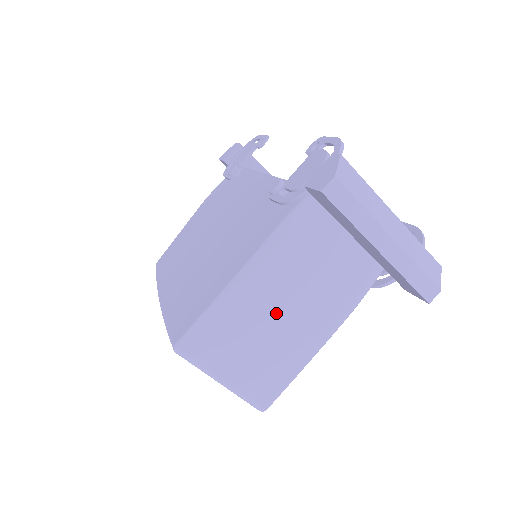
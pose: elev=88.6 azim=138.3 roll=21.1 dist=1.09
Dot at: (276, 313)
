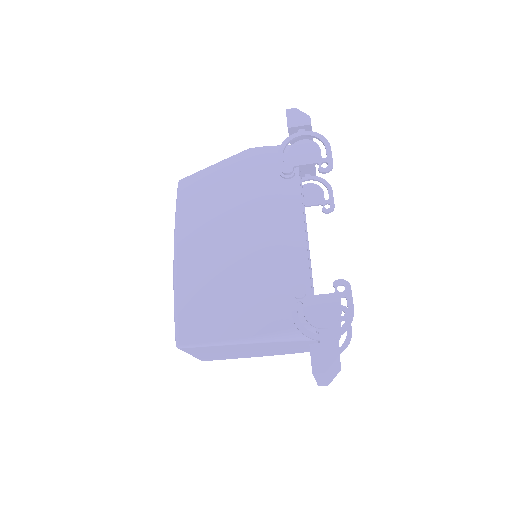
Dot at: (244, 350)
